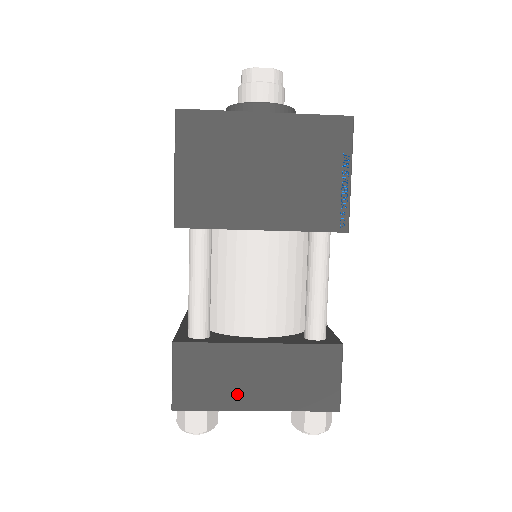
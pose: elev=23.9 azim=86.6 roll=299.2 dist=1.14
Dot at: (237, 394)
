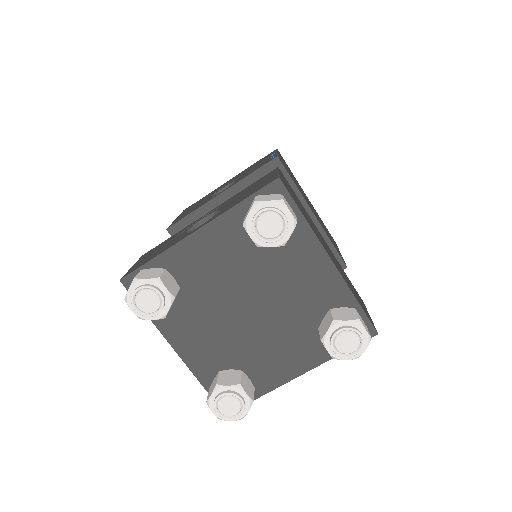
Dot at: occluded
